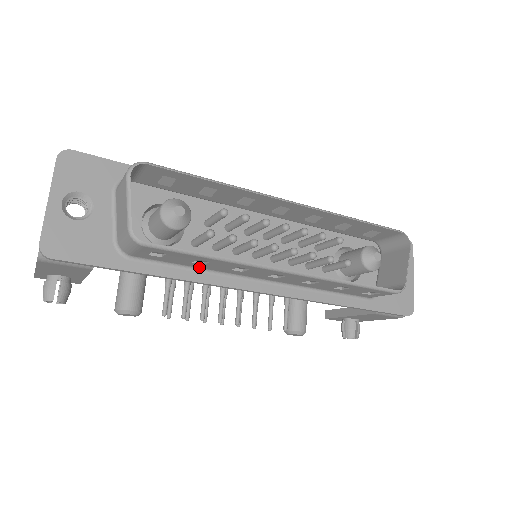
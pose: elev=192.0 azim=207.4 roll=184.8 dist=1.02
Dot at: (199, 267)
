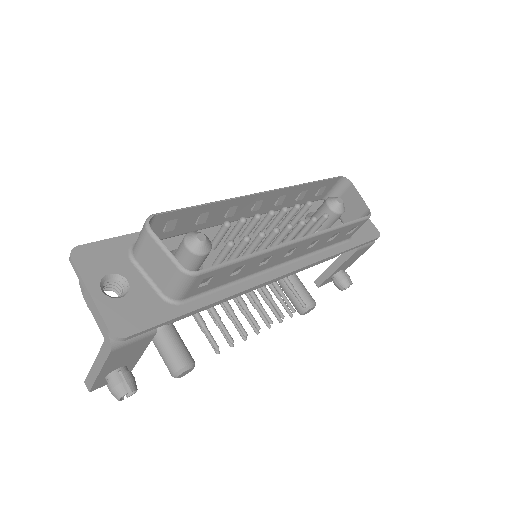
Dot at: (233, 280)
